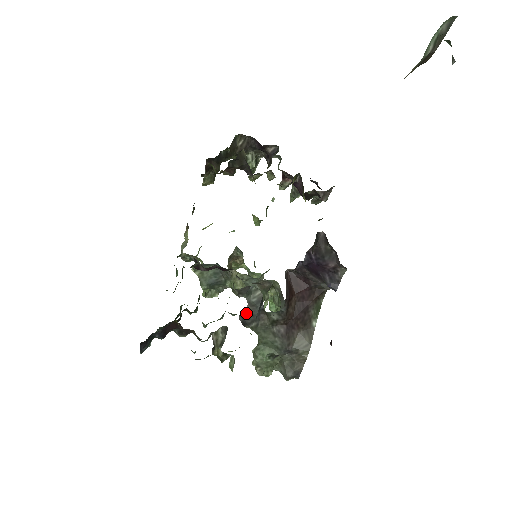
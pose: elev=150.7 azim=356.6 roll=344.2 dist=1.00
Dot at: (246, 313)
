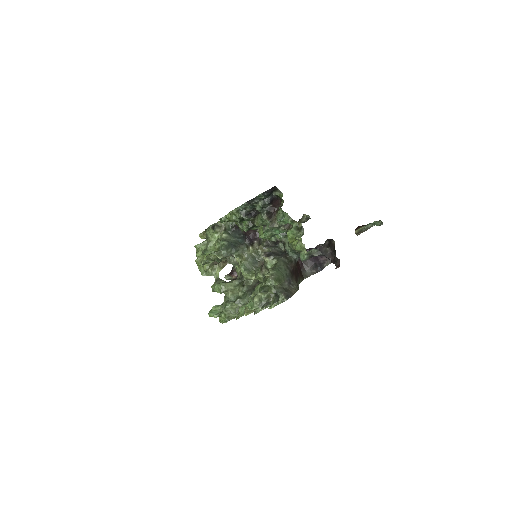
Dot at: (272, 252)
